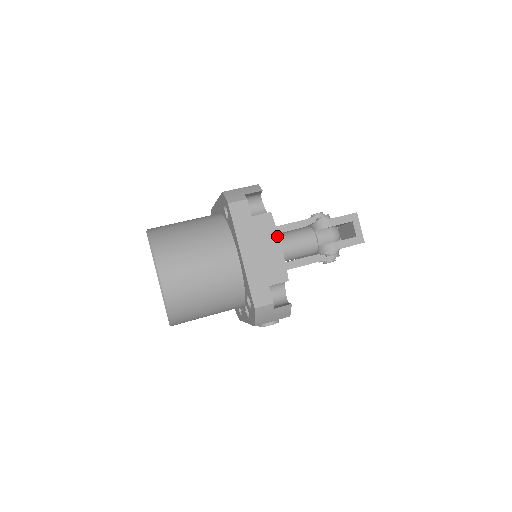
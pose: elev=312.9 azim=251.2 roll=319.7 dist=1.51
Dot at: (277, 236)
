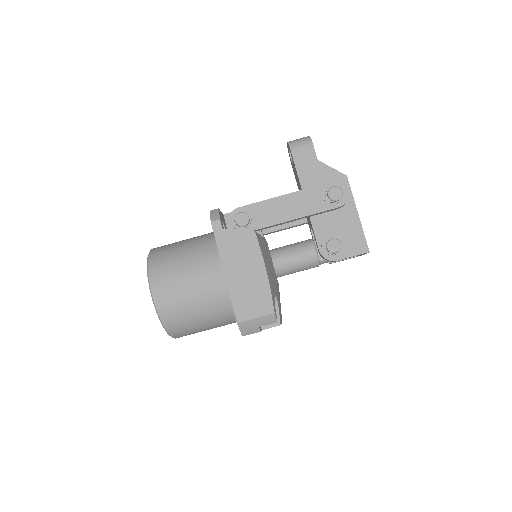
Dot at: occluded
